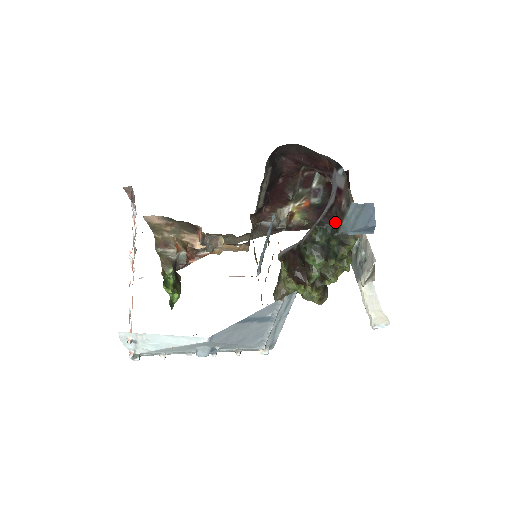
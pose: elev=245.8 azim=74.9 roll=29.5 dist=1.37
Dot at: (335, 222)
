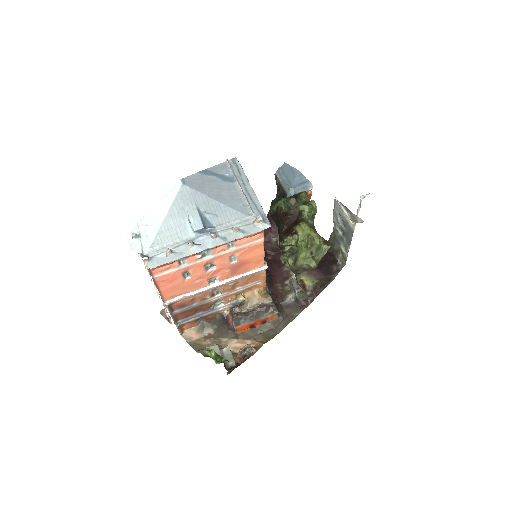
Dot at: (282, 194)
